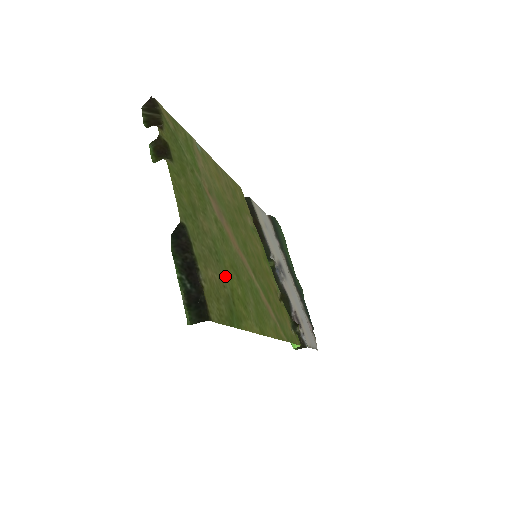
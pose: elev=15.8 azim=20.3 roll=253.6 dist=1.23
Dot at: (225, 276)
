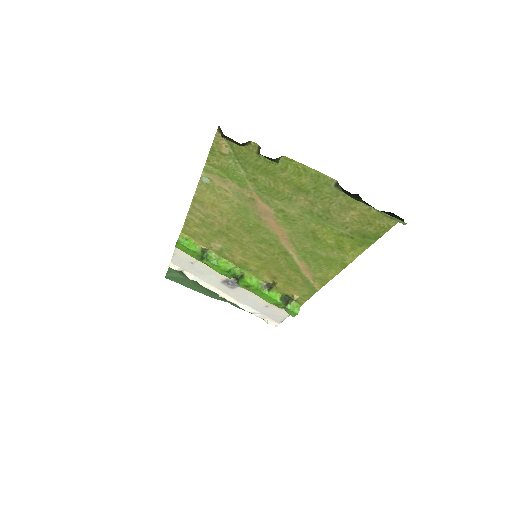
Dot at: (334, 227)
